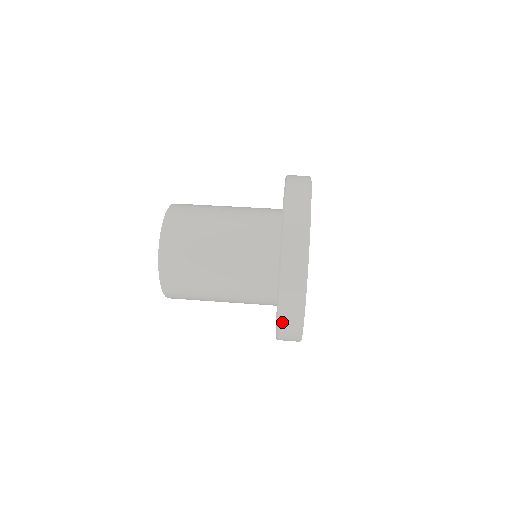
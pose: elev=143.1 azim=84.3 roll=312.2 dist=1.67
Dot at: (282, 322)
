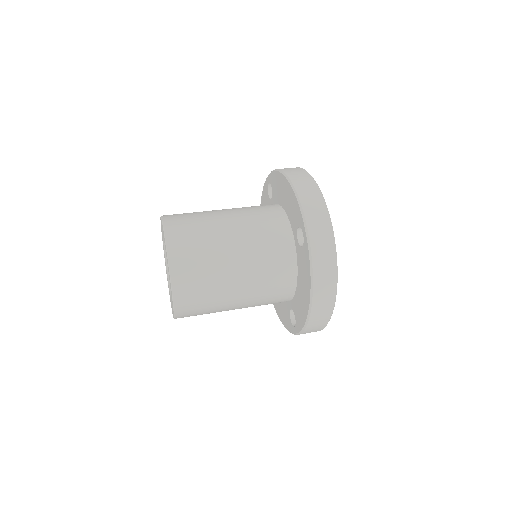
Dot at: (314, 315)
